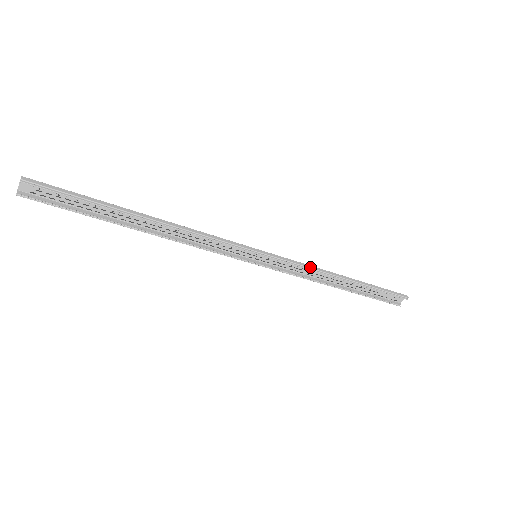
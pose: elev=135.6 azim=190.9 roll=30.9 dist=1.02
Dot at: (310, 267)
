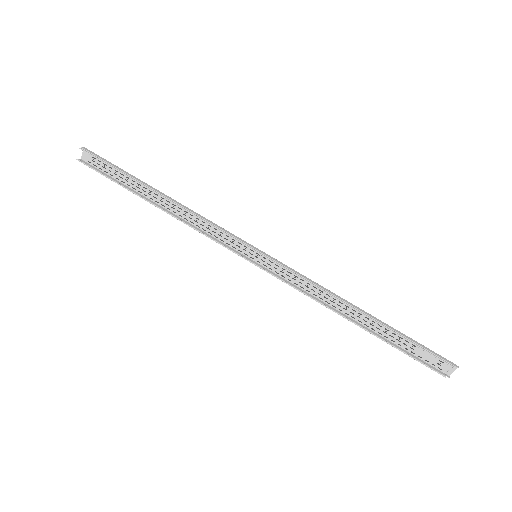
Dot at: (314, 283)
